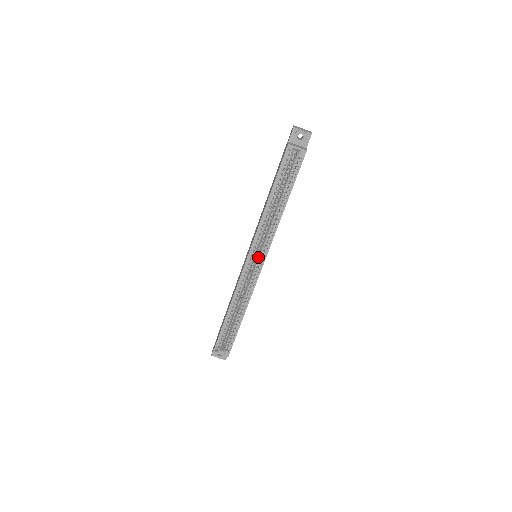
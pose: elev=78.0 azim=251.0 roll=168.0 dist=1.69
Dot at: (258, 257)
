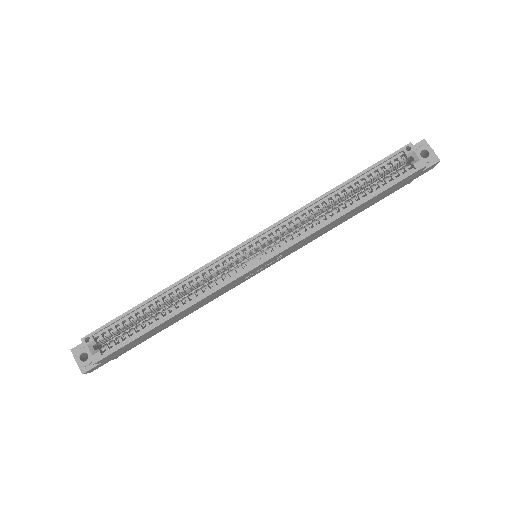
Dot at: occluded
